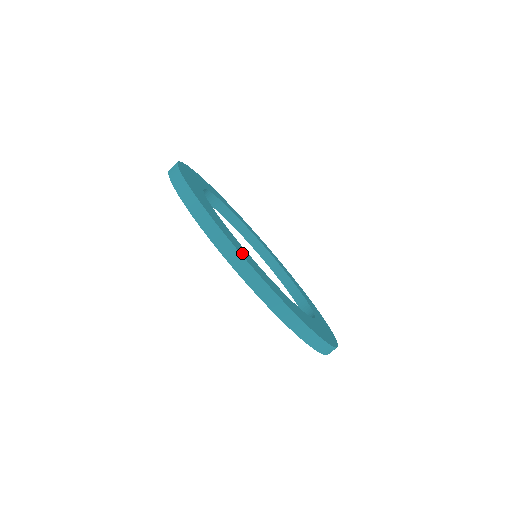
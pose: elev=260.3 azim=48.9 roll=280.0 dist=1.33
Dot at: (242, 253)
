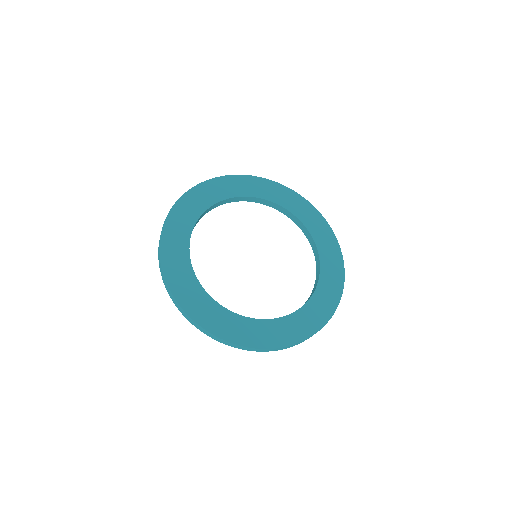
Dot at: (228, 335)
